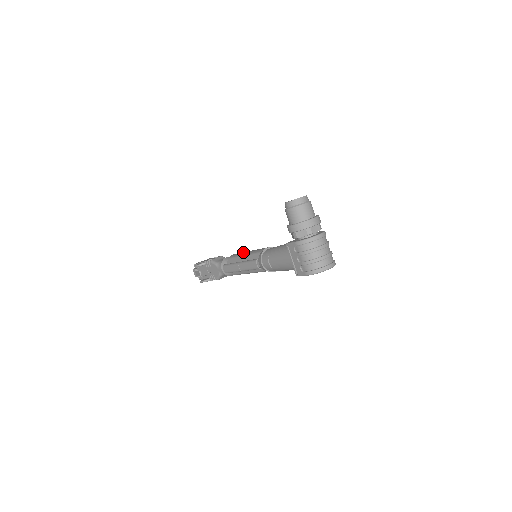
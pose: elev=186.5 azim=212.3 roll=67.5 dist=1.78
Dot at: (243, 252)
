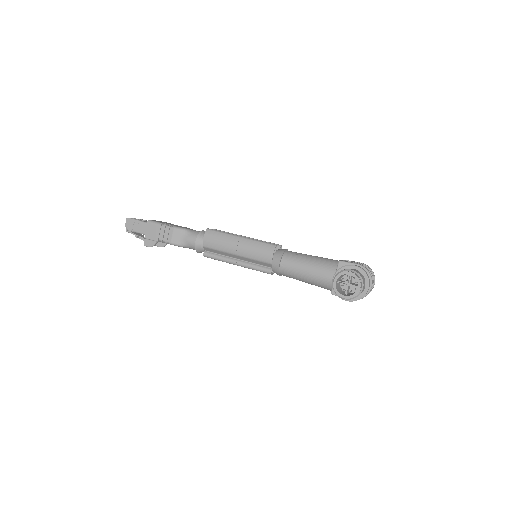
Dot at: (226, 244)
